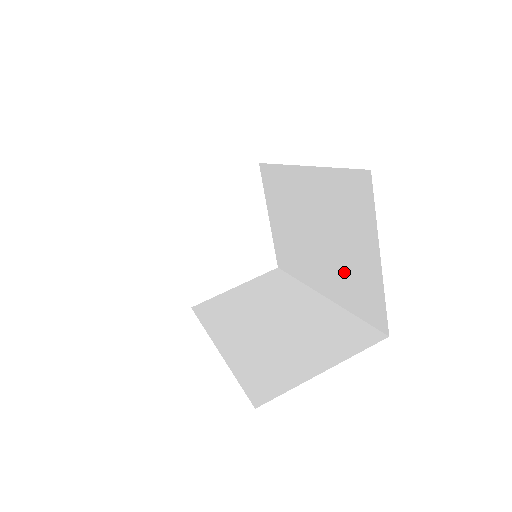
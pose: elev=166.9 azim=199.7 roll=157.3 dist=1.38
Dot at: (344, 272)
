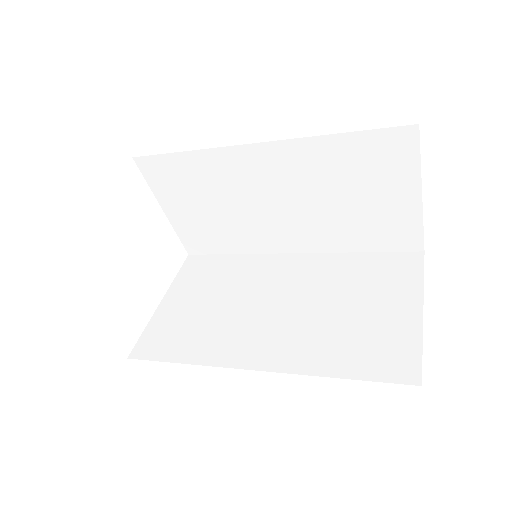
Dot at: (339, 333)
